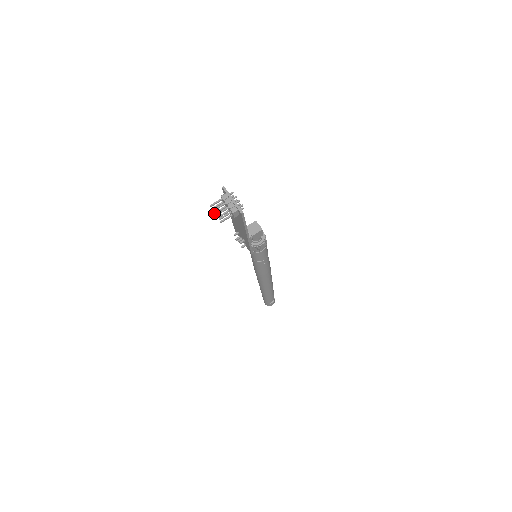
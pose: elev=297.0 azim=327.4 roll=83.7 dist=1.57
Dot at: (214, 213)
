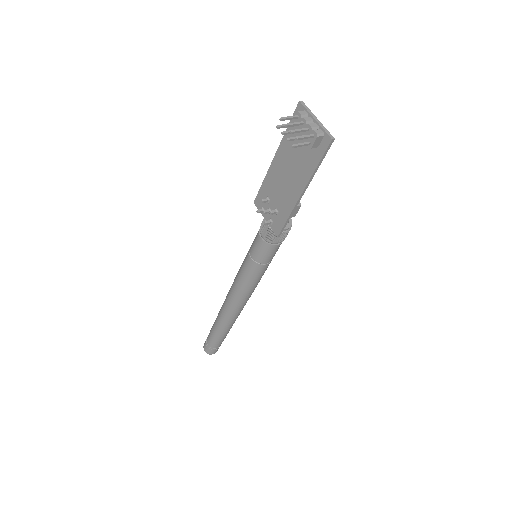
Dot at: (282, 132)
